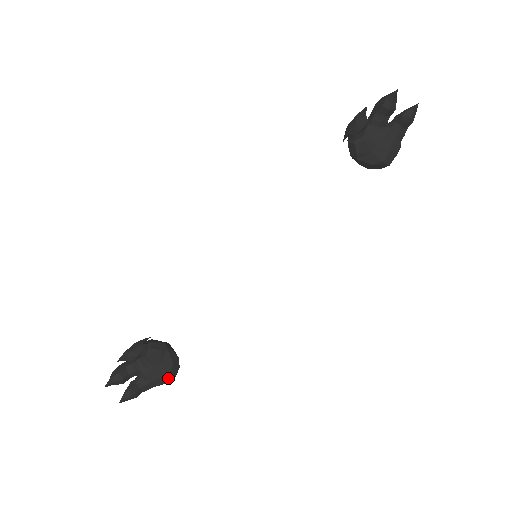
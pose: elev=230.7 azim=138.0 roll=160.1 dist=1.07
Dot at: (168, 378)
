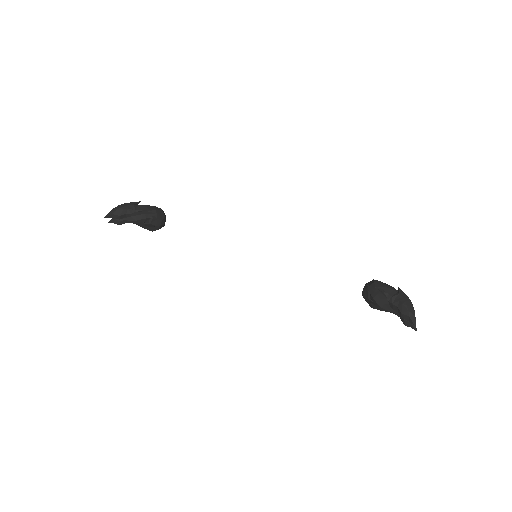
Dot at: (149, 230)
